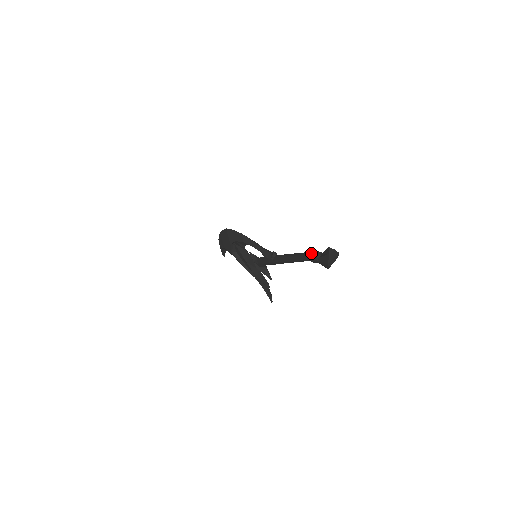
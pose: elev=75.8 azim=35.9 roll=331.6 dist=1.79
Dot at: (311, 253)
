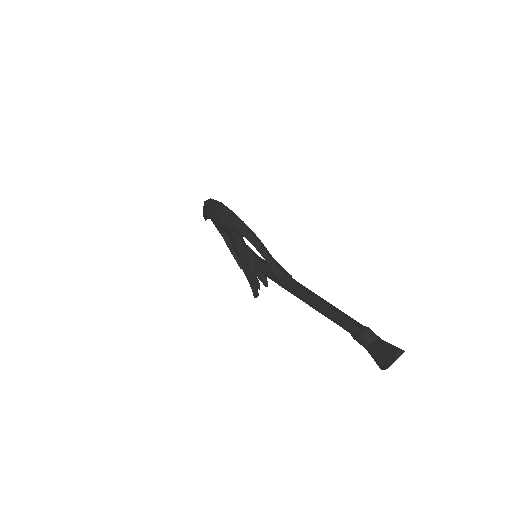
Dot at: (358, 328)
